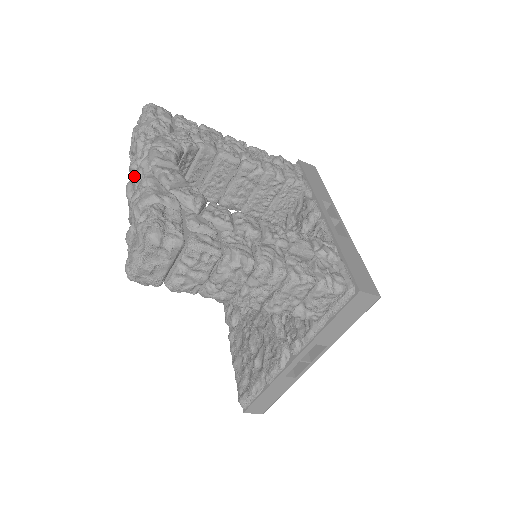
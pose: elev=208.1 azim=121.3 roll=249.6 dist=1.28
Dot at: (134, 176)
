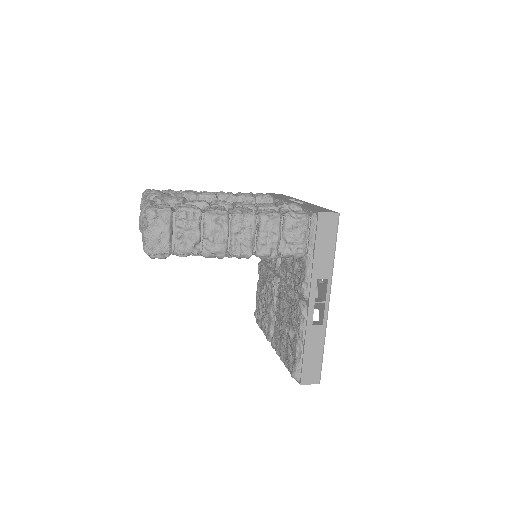
Dot at: occluded
